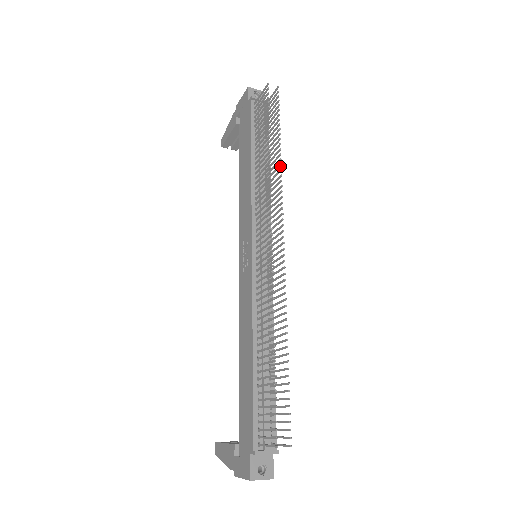
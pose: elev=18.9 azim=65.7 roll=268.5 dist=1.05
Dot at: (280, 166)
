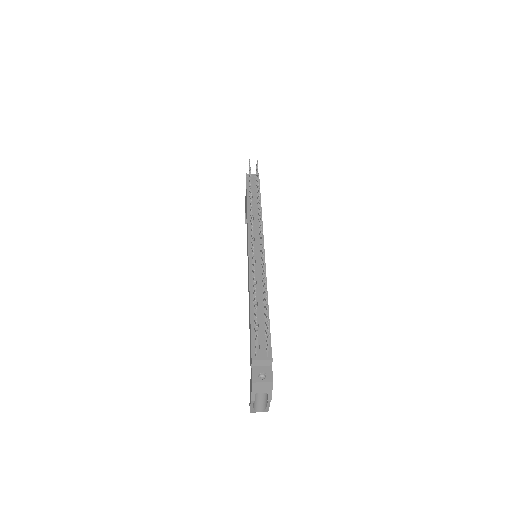
Dot at: (259, 195)
